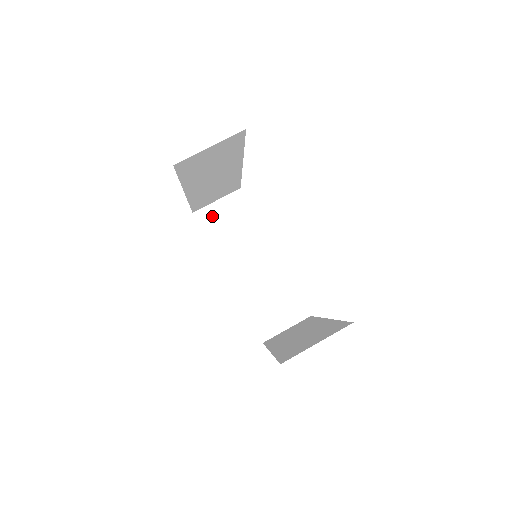
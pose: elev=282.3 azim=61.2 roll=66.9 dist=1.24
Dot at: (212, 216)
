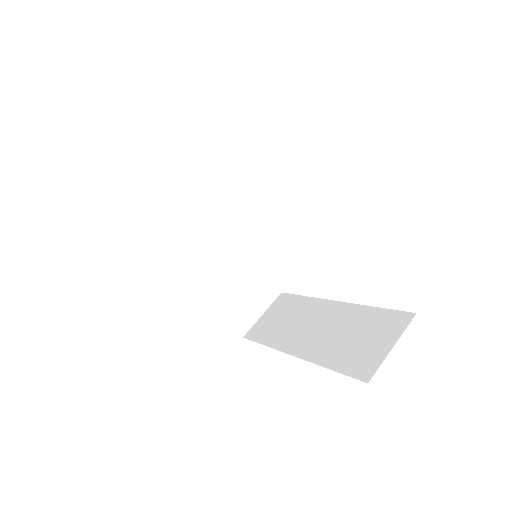
Dot at: (151, 208)
